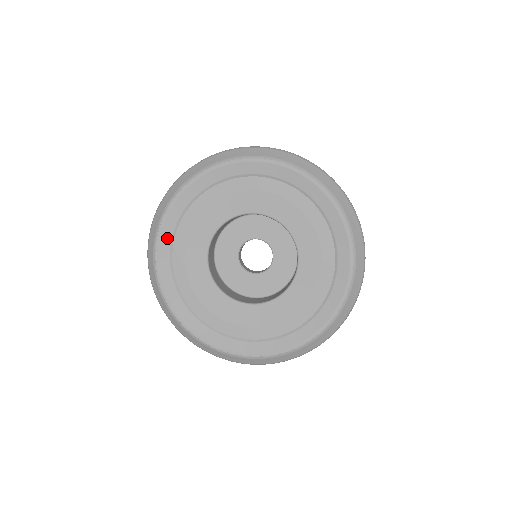
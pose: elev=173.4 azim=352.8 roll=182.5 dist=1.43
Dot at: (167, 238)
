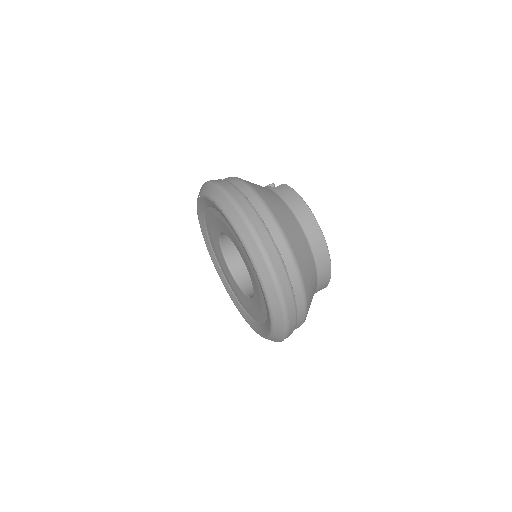
Dot at: (207, 240)
